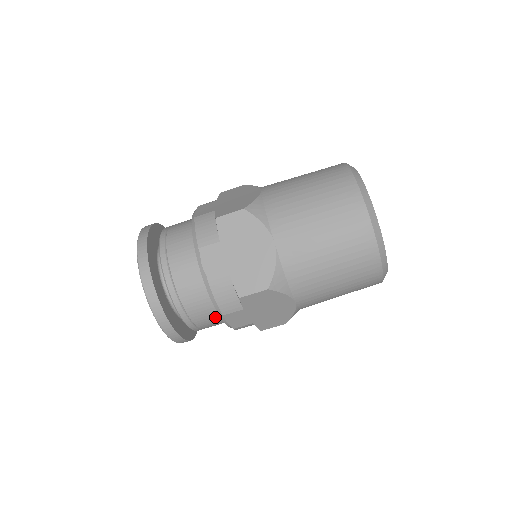
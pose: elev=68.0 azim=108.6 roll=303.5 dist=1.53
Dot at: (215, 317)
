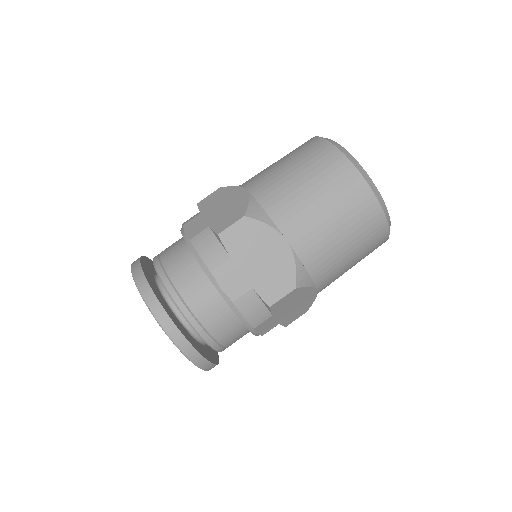
Dot at: (242, 332)
